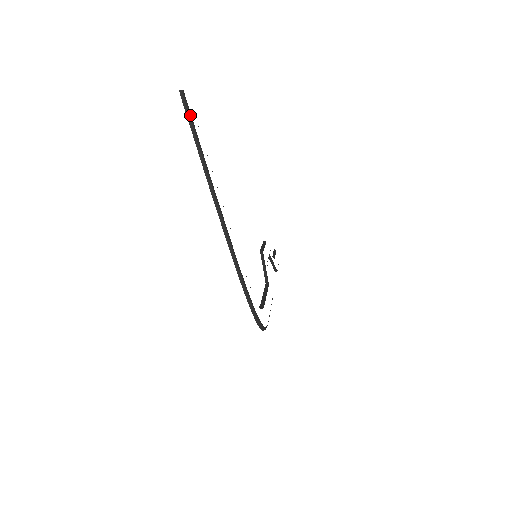
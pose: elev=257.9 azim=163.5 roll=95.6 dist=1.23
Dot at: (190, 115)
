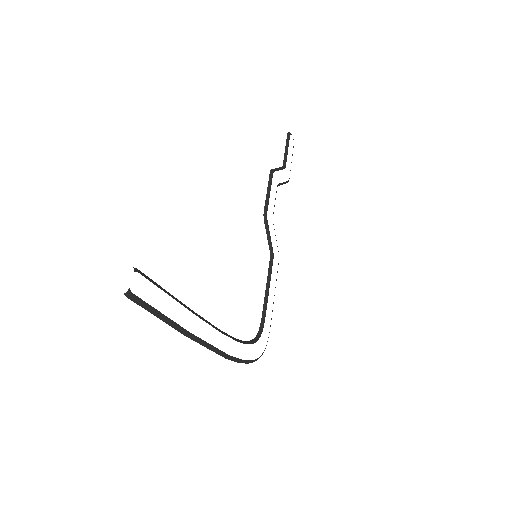
Dot at: (146, 305)
